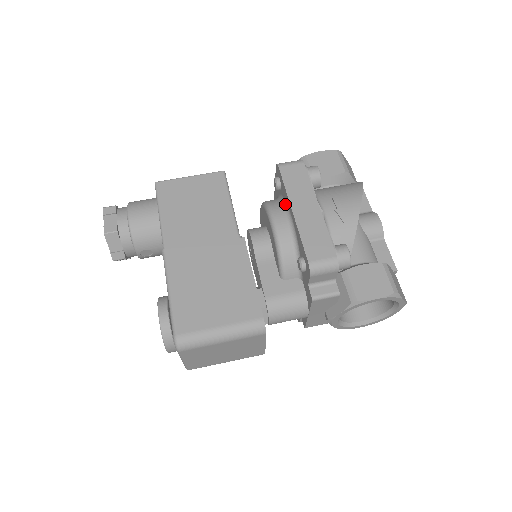
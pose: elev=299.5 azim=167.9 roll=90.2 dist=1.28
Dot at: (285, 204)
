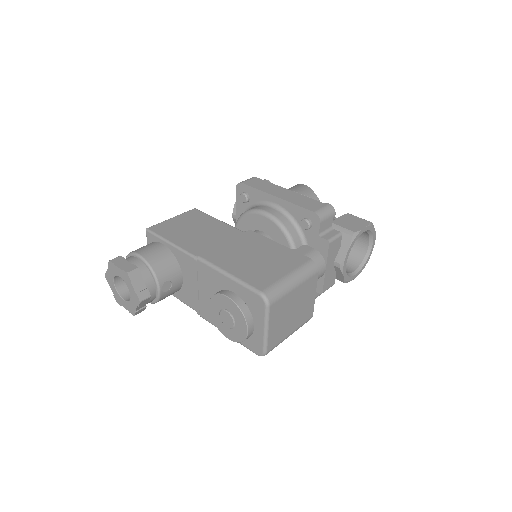
Dot at: (262, 203)
